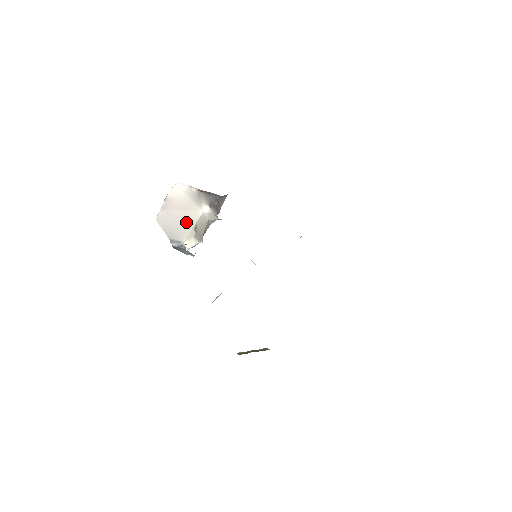
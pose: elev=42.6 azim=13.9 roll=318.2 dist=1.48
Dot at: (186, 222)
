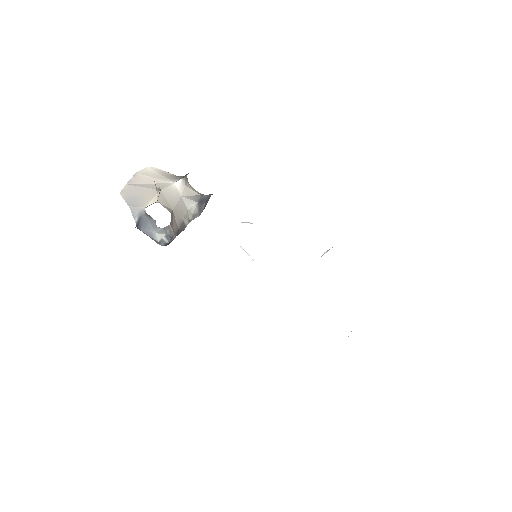
Dot at: (151, 190)
